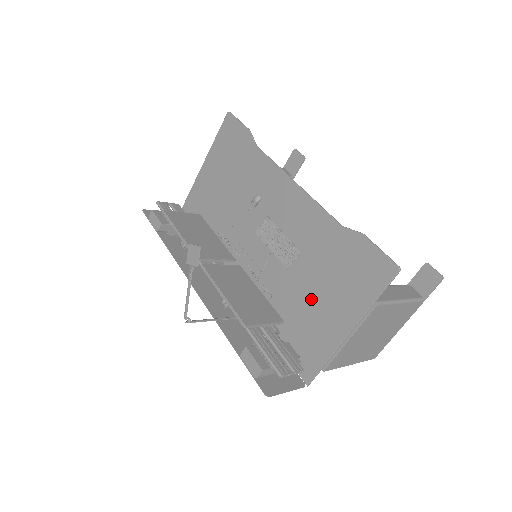
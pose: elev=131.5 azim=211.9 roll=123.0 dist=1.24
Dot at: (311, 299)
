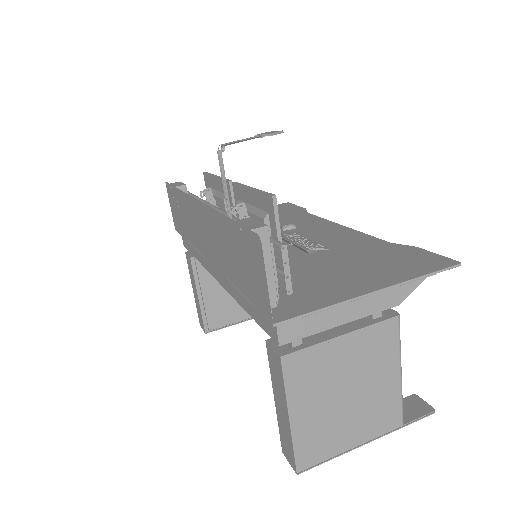
Dot at: (325, 271)
